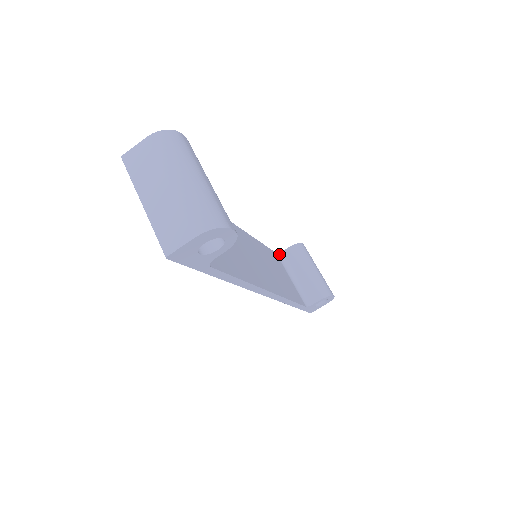
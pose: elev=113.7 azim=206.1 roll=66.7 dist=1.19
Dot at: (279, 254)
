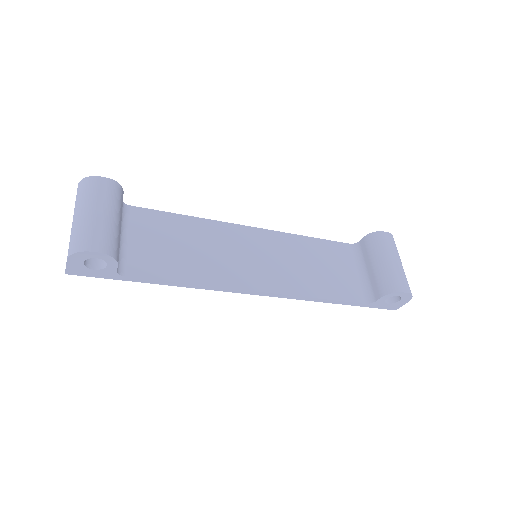
Dot at: (354, 245)
